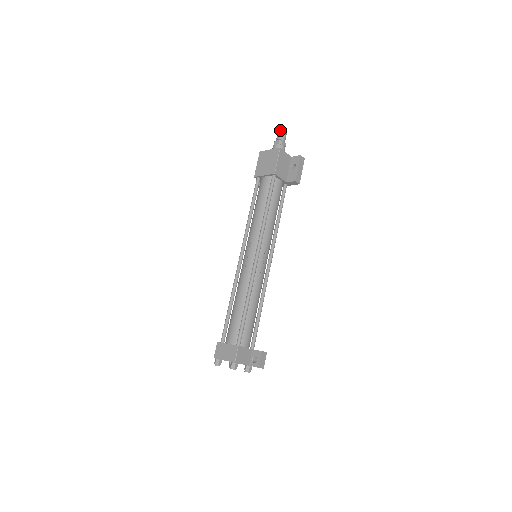
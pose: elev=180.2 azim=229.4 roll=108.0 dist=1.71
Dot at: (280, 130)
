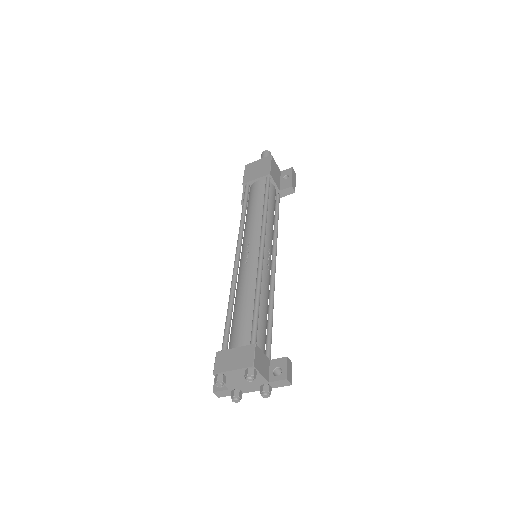
Dot at: (265, 150)
